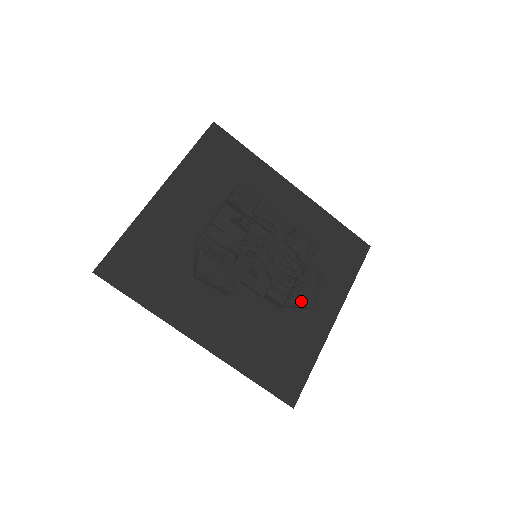
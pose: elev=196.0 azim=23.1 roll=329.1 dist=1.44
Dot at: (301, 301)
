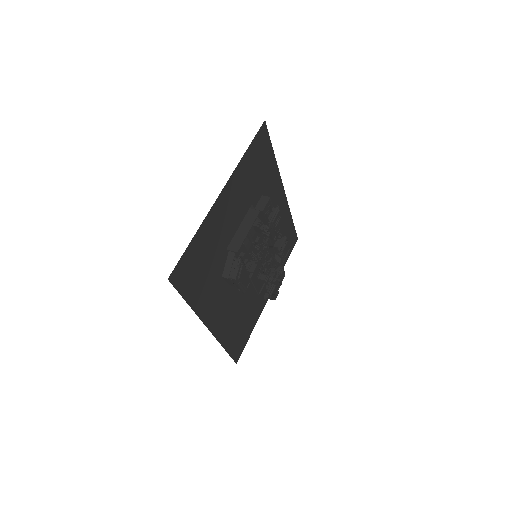
Dot at: (272, 296)
